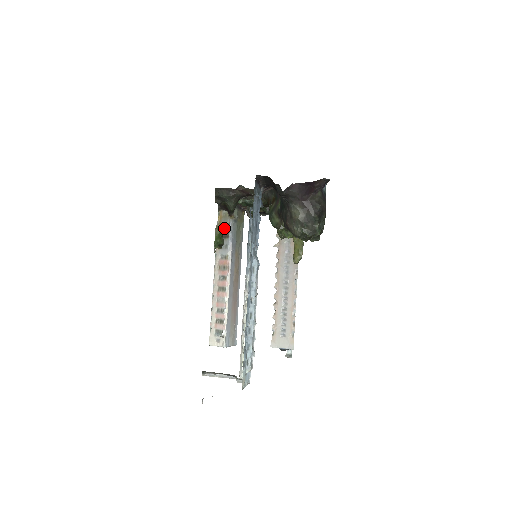
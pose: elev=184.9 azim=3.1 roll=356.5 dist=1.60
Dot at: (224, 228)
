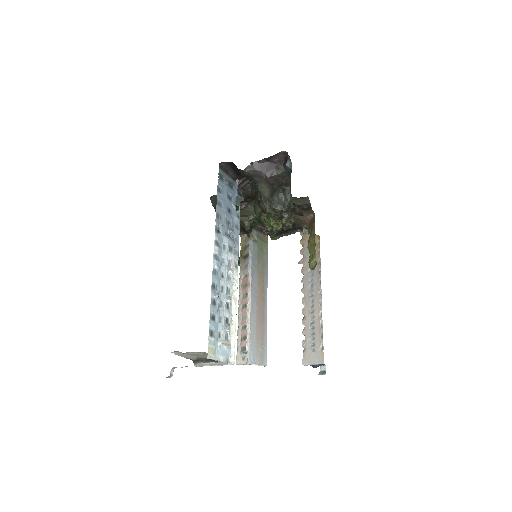
Dot at: (245, 249)
